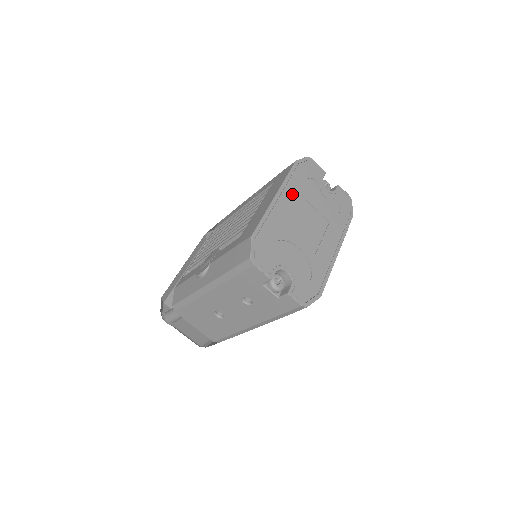
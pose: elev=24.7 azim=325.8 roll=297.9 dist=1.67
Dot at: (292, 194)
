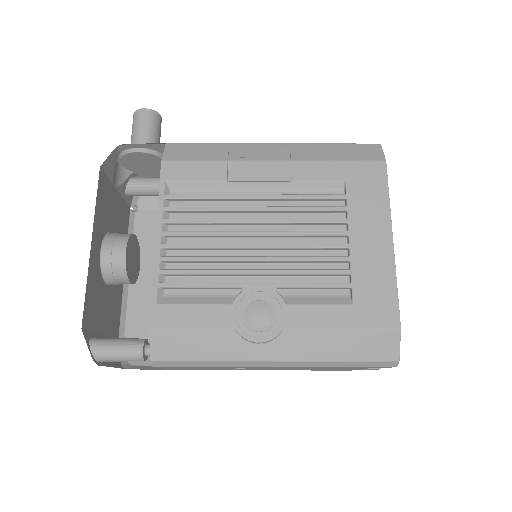
Dot at: occluded
